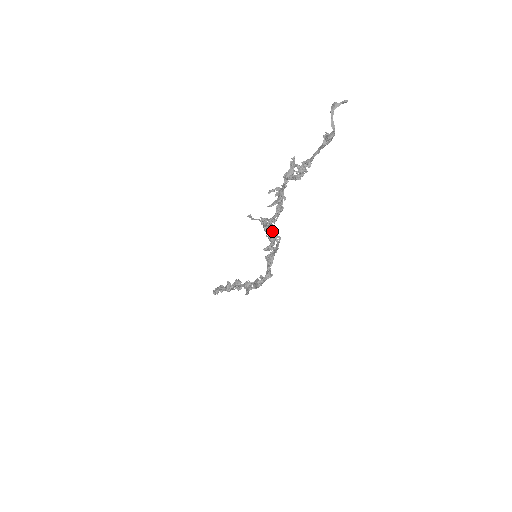
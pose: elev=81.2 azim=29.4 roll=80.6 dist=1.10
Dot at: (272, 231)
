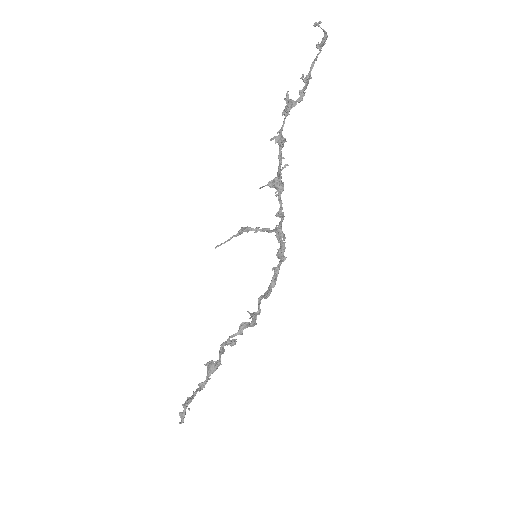
Dot at: (282, 182)
